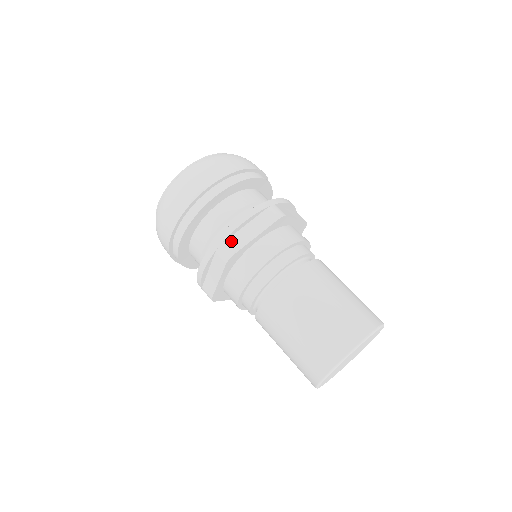
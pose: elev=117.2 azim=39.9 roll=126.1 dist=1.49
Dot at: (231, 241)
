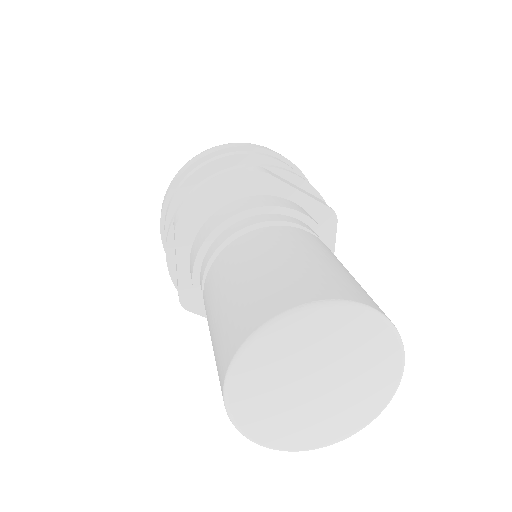
Dot at: (189, 205)
